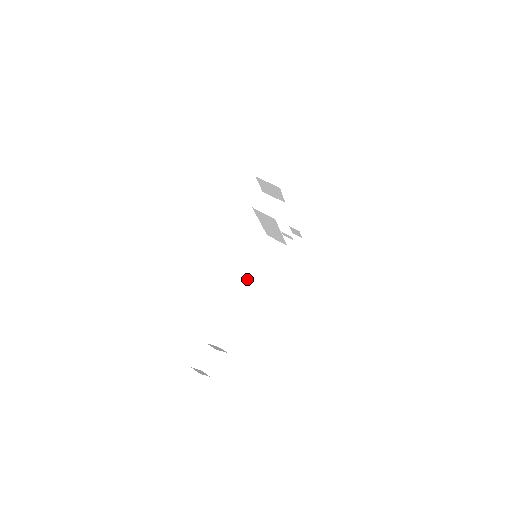
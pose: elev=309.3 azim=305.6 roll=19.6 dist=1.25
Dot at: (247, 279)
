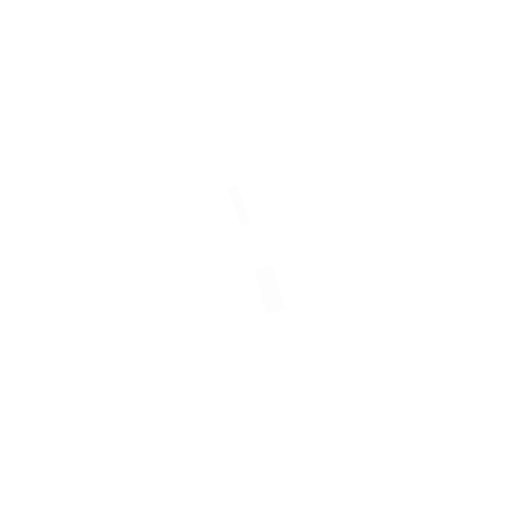
Dot at: occluded
